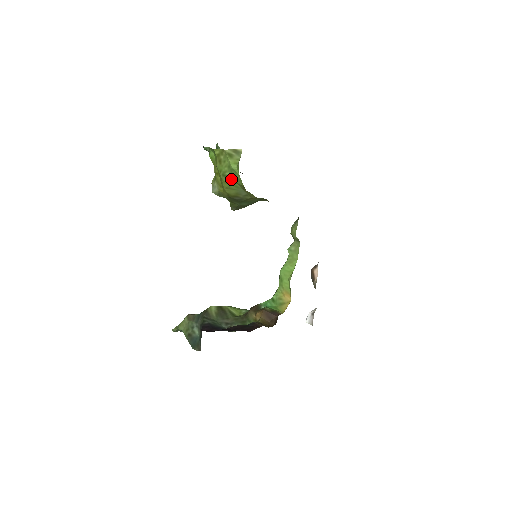
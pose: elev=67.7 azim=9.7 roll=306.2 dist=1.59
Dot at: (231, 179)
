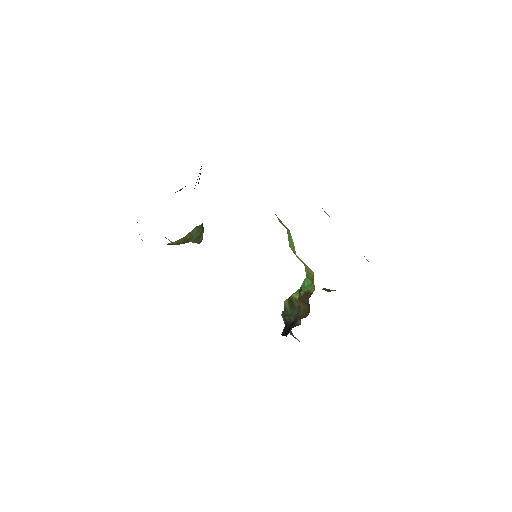
Dot at: occluded
